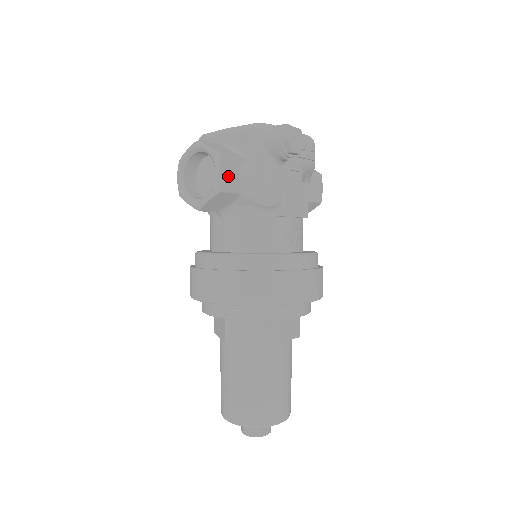
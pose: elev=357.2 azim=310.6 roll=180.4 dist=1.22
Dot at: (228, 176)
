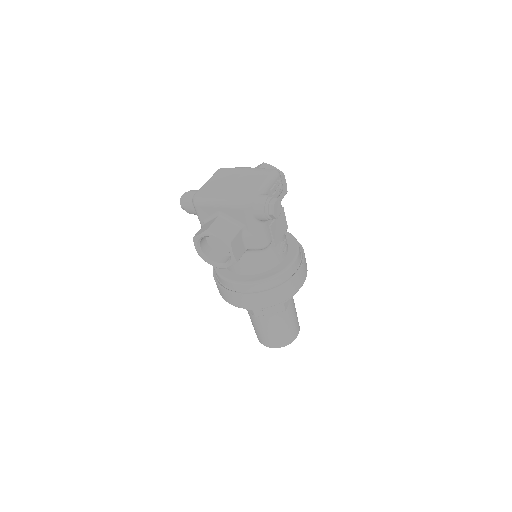
Dot at: (238, 249)
